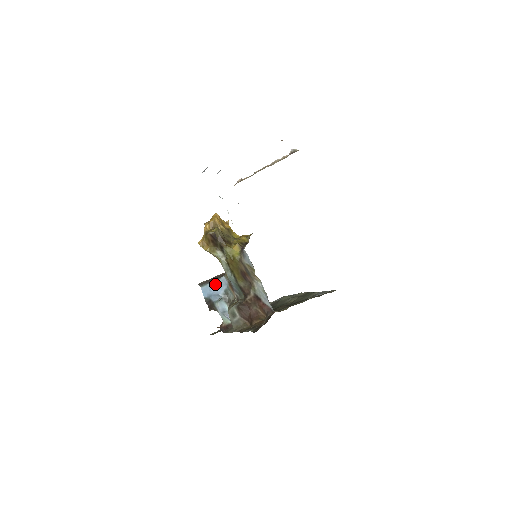
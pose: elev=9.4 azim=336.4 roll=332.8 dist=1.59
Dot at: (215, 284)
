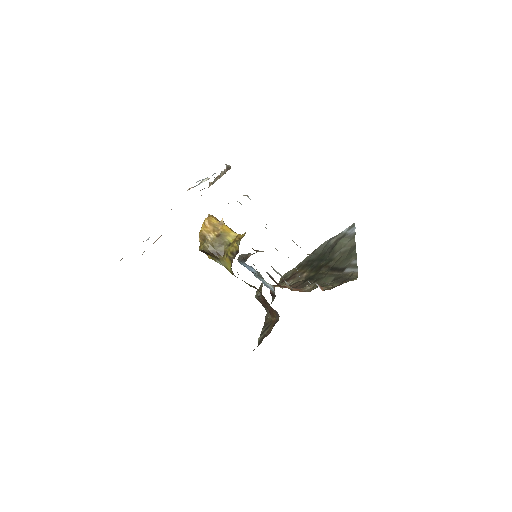
Dot at: (245, 264)
